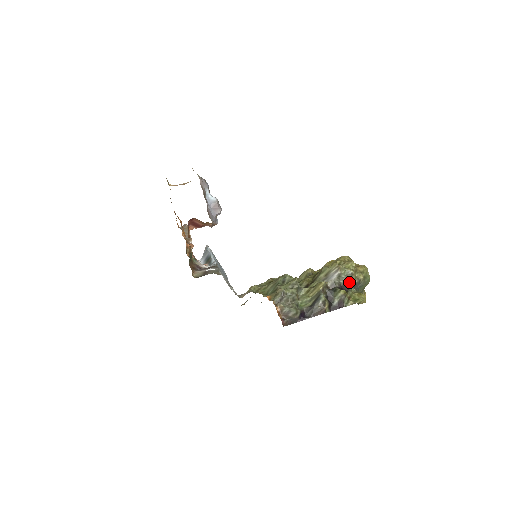
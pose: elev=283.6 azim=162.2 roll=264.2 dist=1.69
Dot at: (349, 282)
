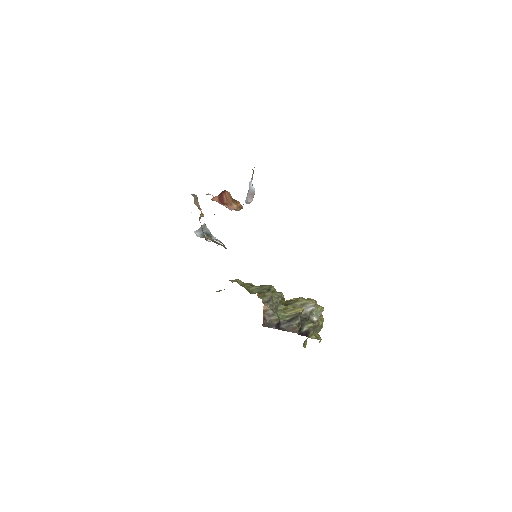
Dot at: (315, 321)
